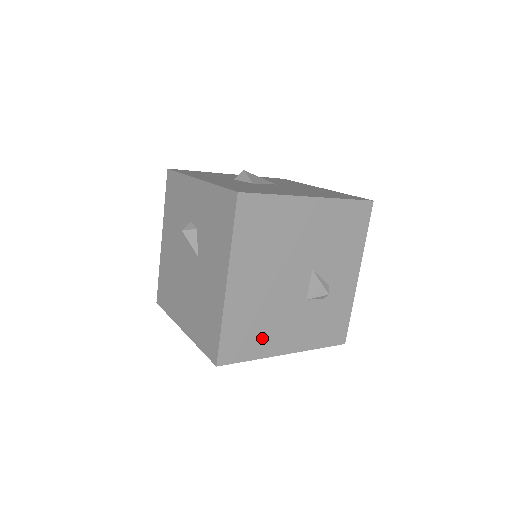
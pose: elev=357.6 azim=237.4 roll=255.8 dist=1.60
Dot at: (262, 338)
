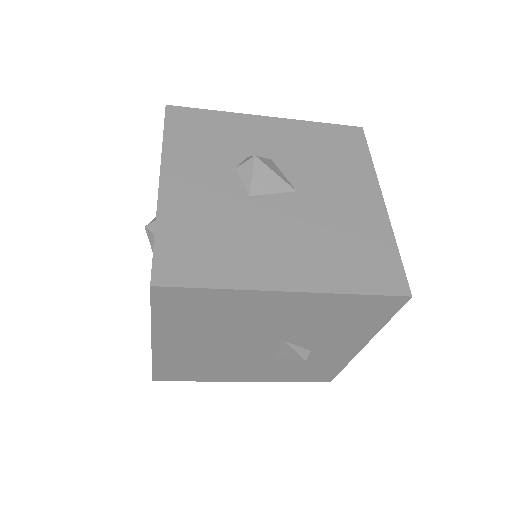
Dot at: (209, 372)
